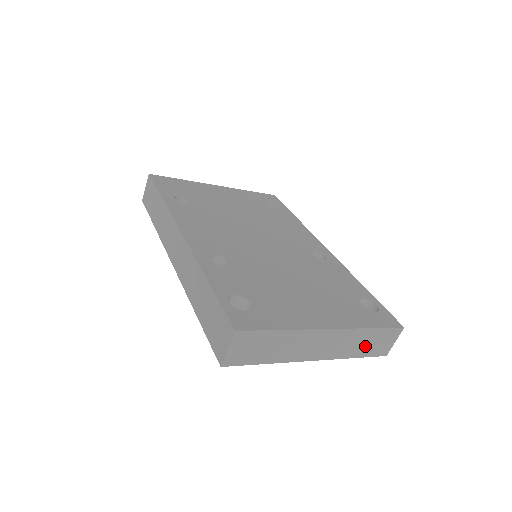
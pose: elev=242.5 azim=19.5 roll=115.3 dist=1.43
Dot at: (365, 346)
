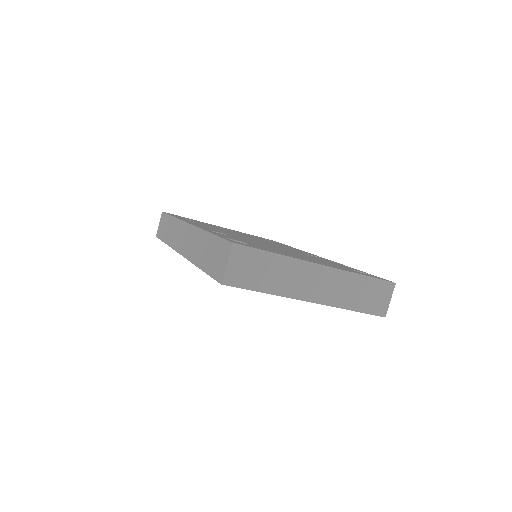
Dot at: (360, 297)
